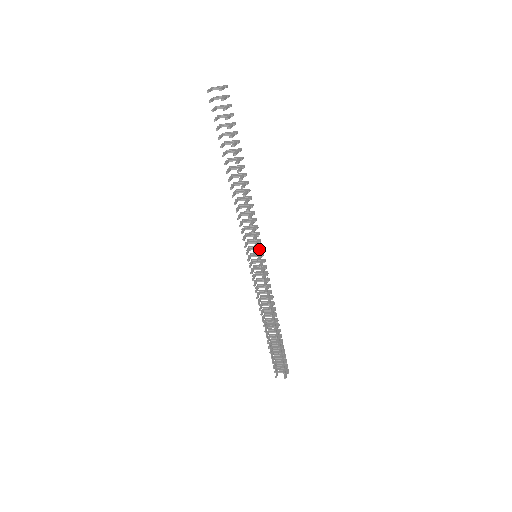
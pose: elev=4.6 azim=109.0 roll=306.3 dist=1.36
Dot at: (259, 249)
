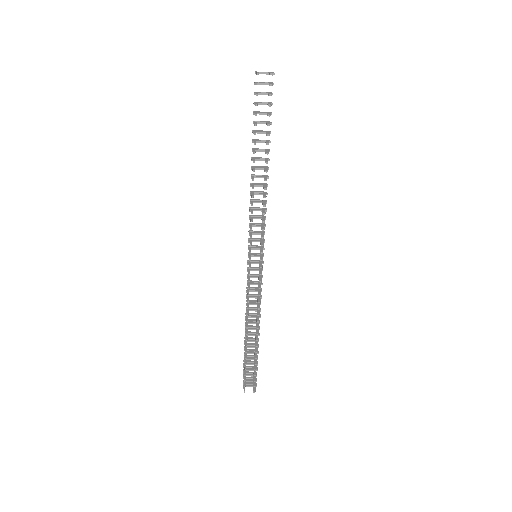
Dot at: (262, 248)
